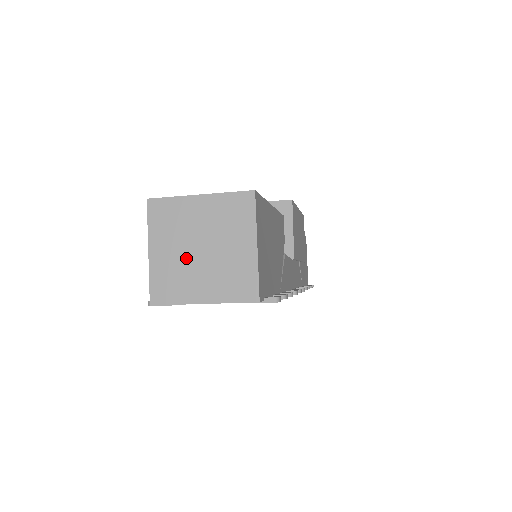
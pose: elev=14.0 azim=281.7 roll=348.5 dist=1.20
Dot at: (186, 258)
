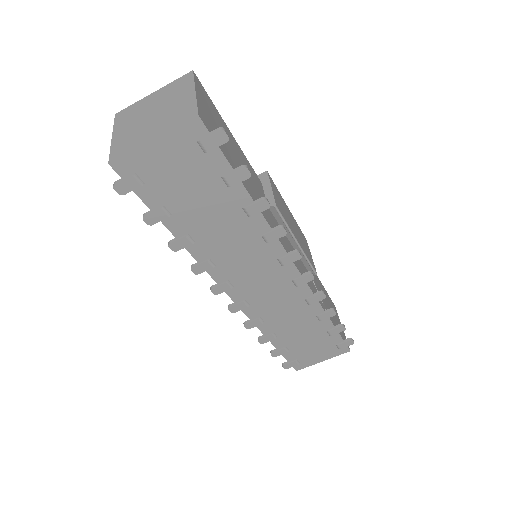
Dot at: (140, 125)
